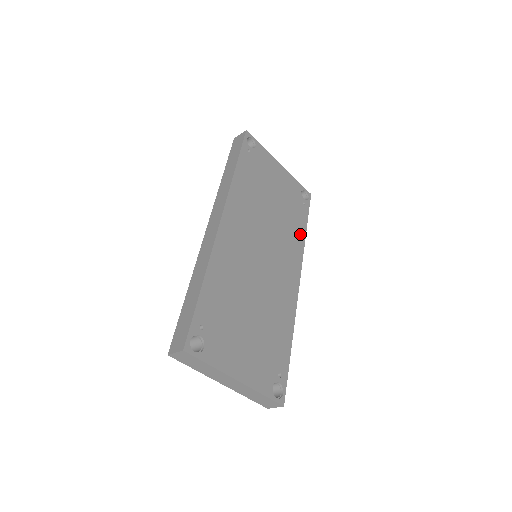
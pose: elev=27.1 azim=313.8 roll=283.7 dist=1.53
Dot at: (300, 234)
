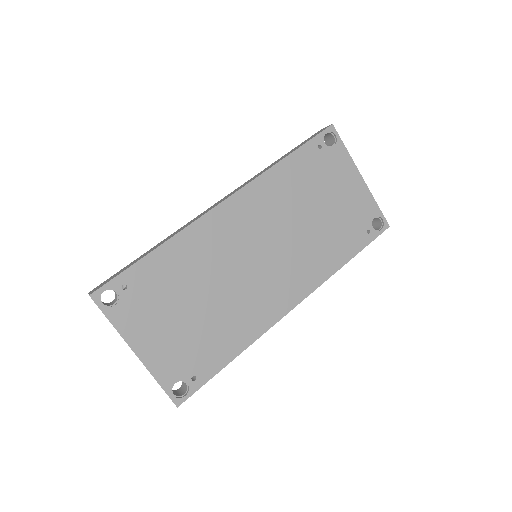
Dot at: (335, 261)
